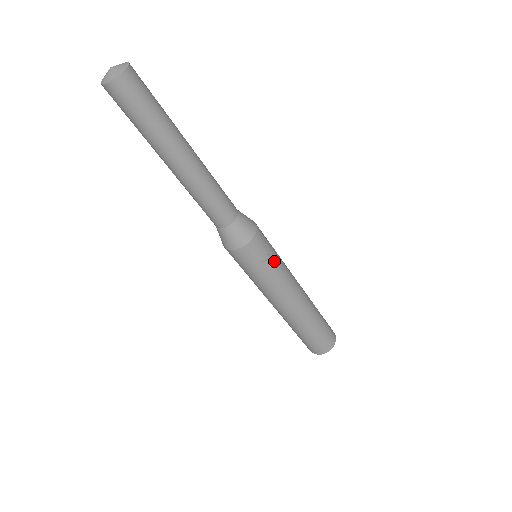
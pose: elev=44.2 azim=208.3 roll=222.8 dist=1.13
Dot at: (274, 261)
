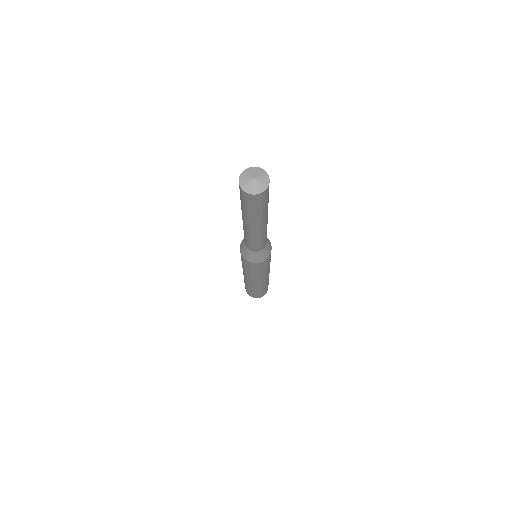
Dot at: occluded
